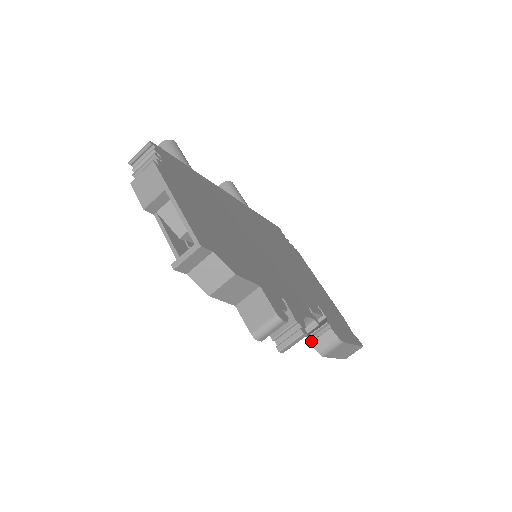
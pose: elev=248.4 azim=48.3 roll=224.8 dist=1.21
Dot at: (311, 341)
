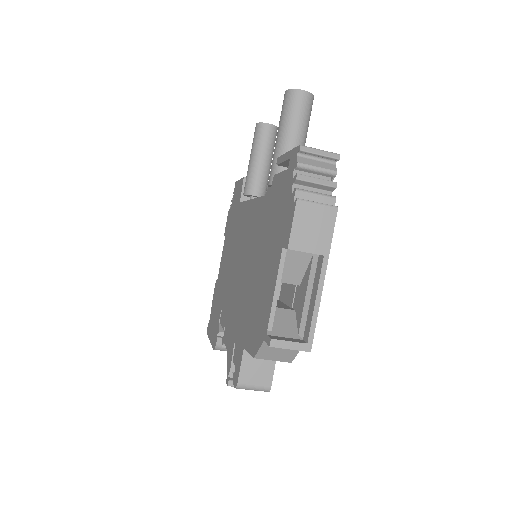
Dot at: (218, 335)
